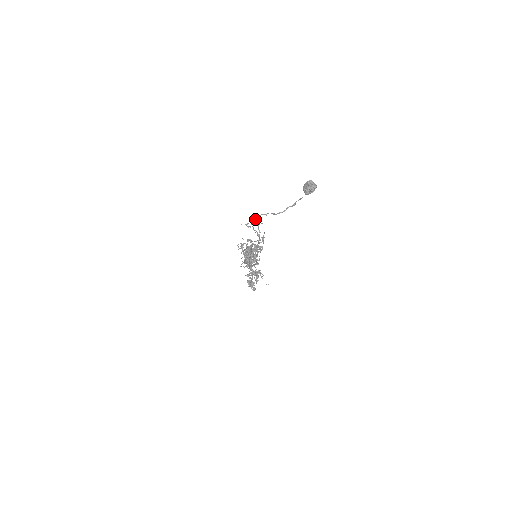
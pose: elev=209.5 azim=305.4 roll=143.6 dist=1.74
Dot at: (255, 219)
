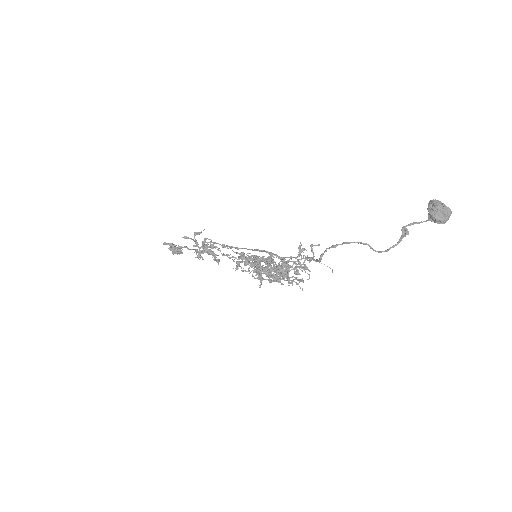
Dot at: (325, 251)
